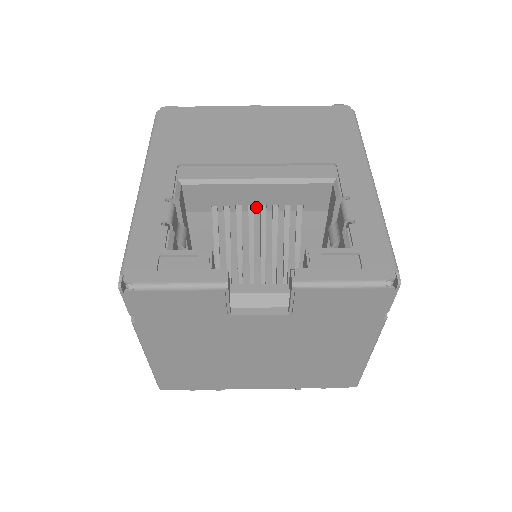
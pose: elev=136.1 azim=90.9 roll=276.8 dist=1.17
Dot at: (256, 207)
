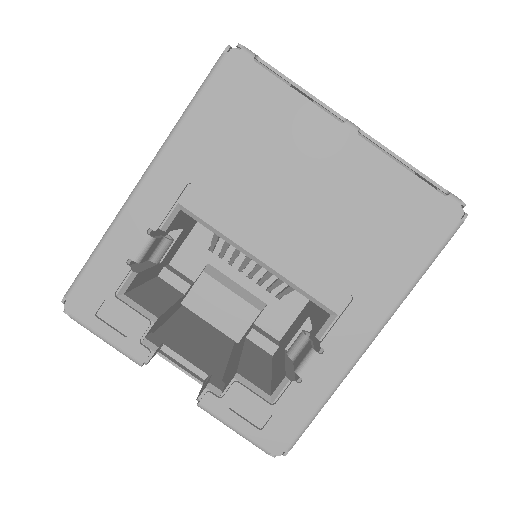
Dot at: occluded
